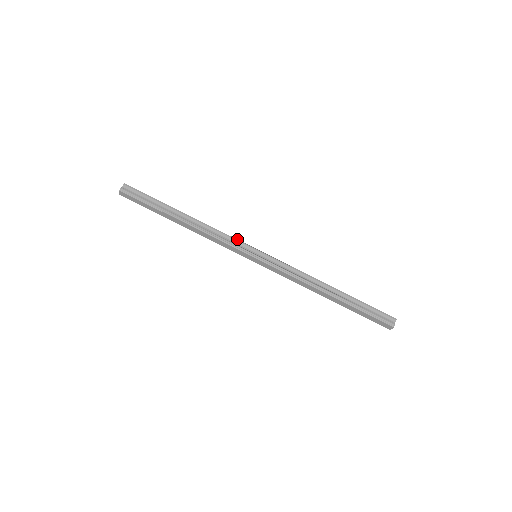
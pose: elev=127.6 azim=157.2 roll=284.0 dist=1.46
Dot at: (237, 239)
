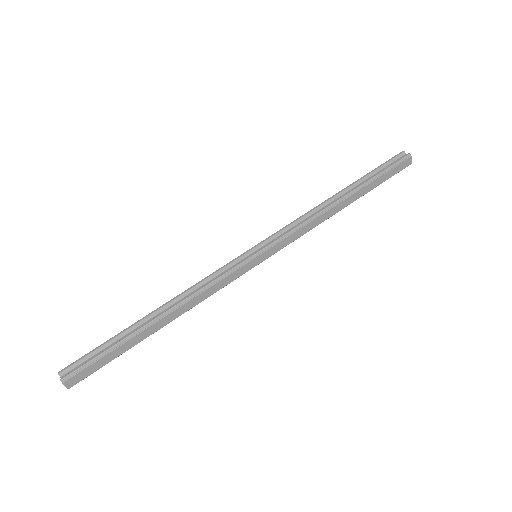
Dot at: (223, 266)
